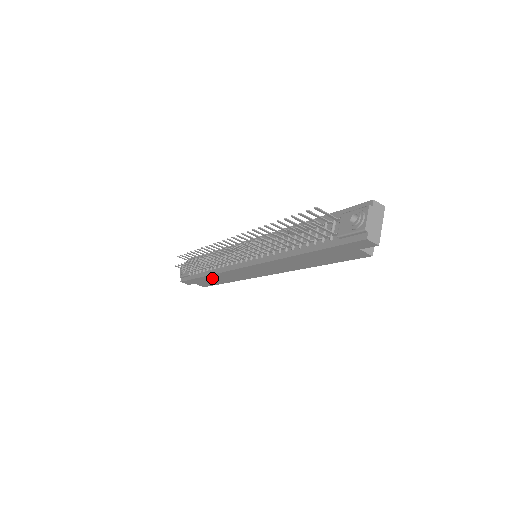
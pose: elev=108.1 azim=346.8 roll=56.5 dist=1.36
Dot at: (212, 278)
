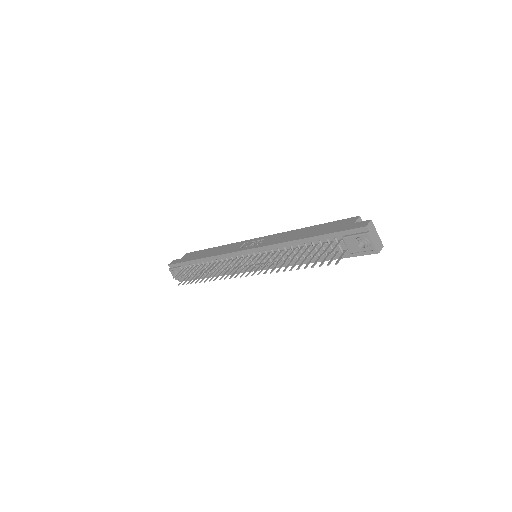
Dot at: occluded
